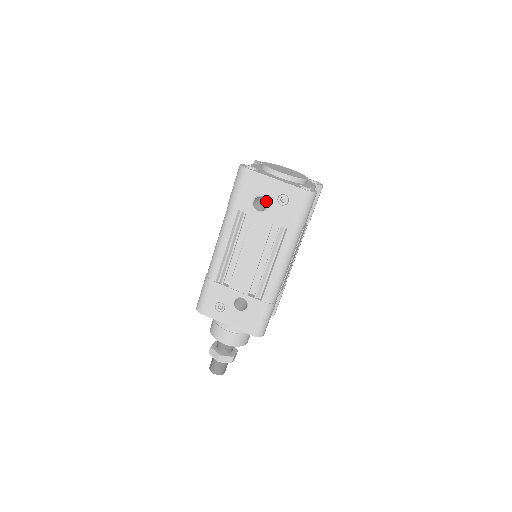
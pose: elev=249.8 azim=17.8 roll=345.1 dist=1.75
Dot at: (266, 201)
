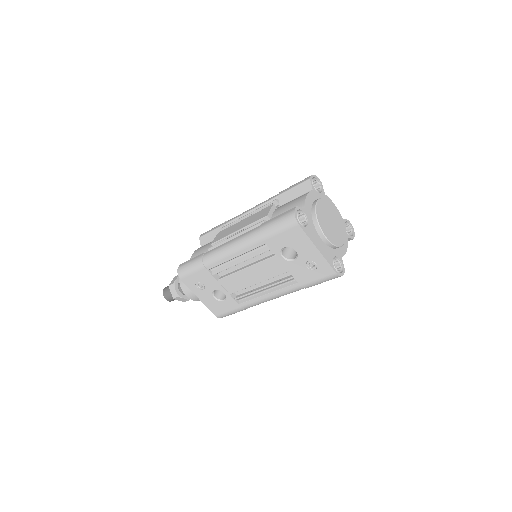
Dot at: occluded
